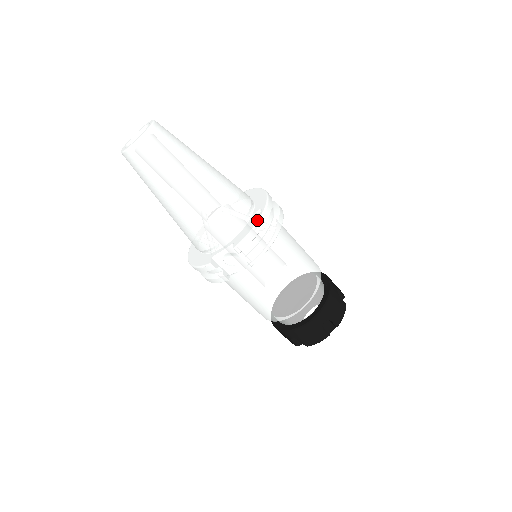
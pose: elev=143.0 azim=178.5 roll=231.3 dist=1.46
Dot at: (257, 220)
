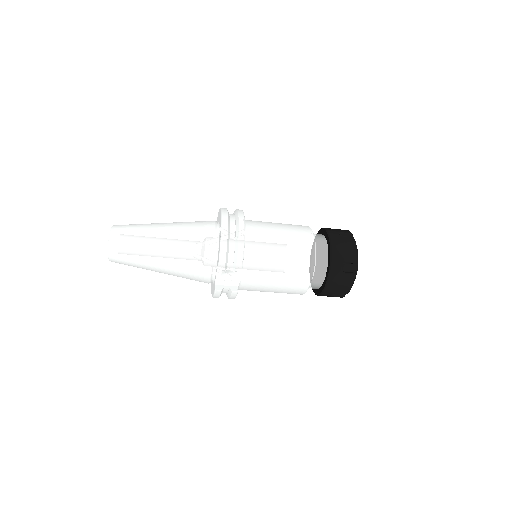
Dot at: (220, 238)
